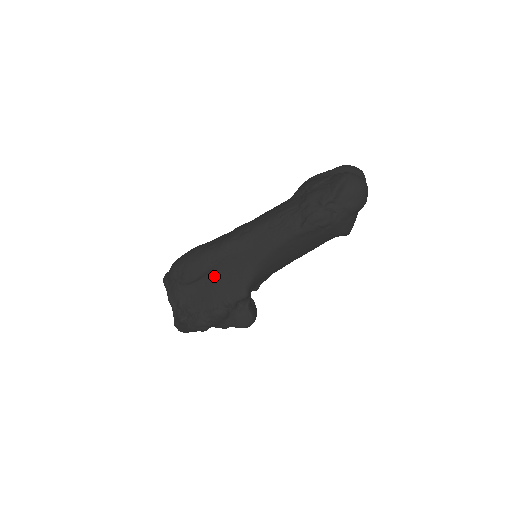
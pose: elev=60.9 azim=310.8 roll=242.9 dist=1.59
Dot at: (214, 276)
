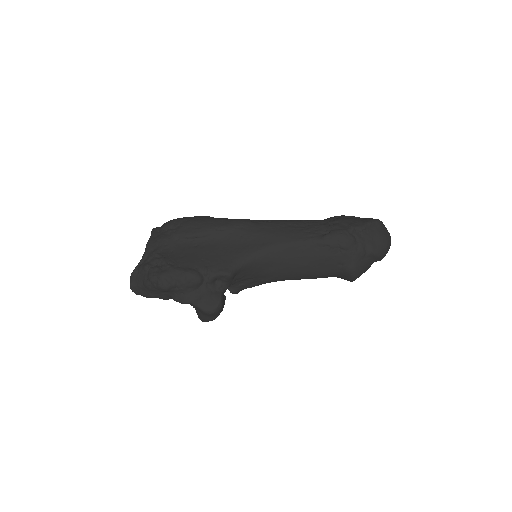
Dot at: (210, 243)
